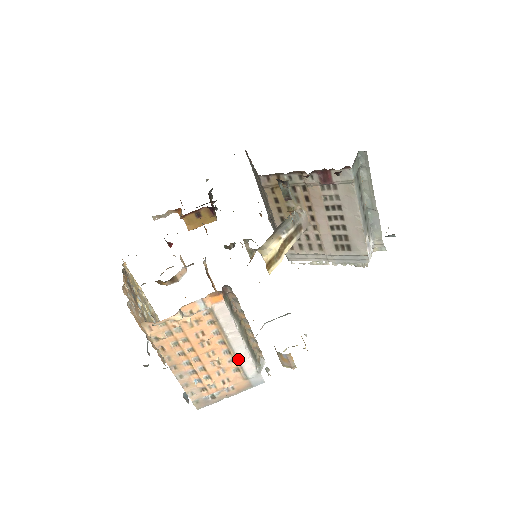
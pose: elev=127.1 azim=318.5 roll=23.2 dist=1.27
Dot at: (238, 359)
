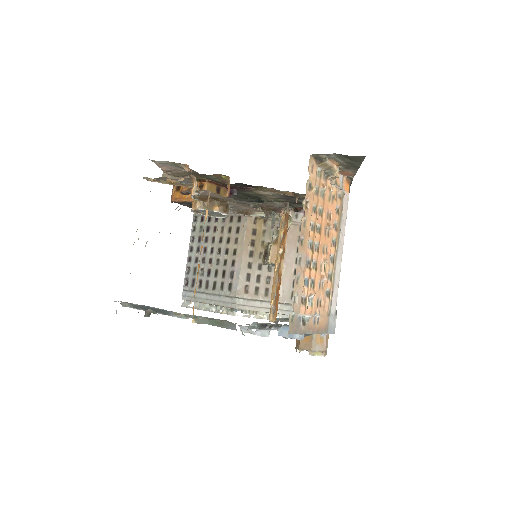
Dot at: (334, 277)
